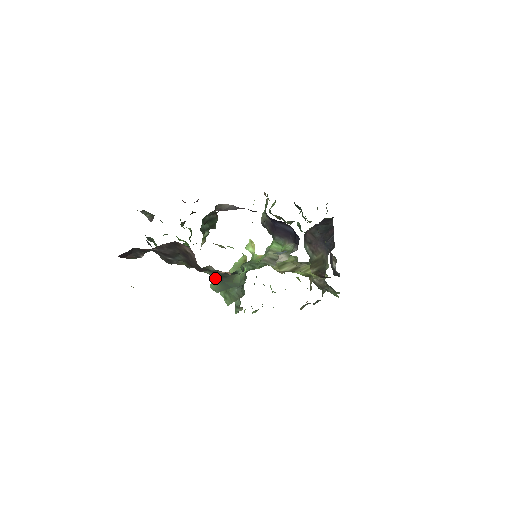
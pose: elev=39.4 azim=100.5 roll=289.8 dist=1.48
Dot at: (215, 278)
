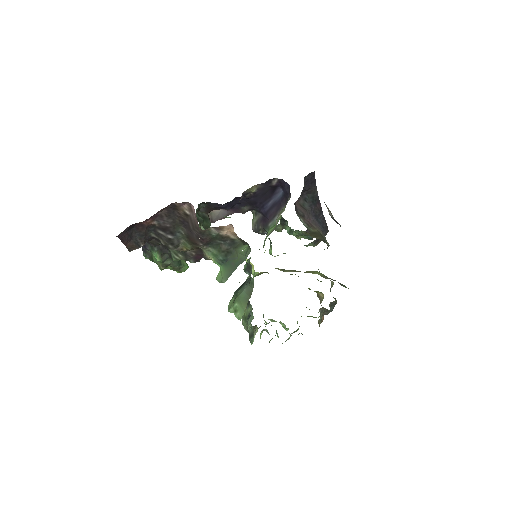
Dot at: (220, 260)
